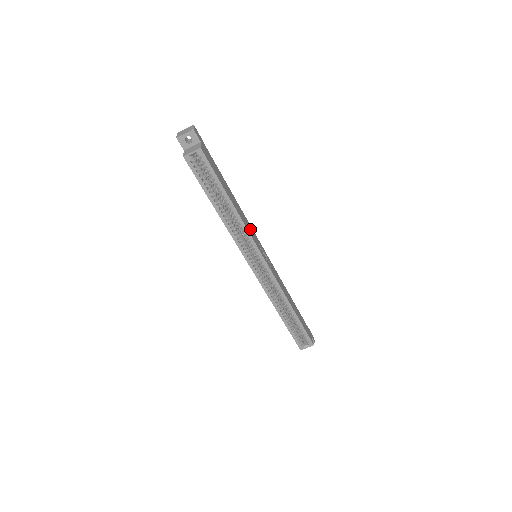
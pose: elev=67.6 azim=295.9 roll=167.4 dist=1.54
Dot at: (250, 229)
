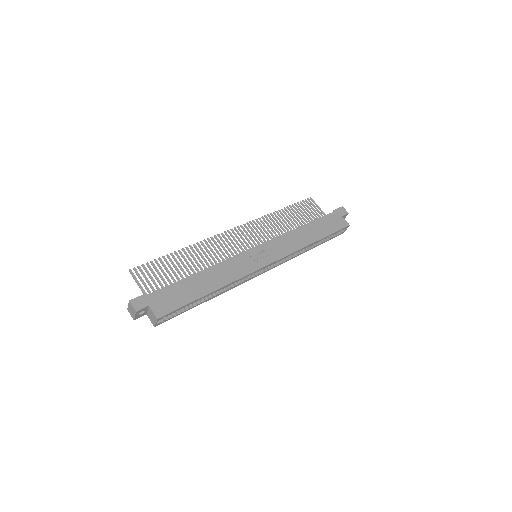
Dot at: (236, 266)
